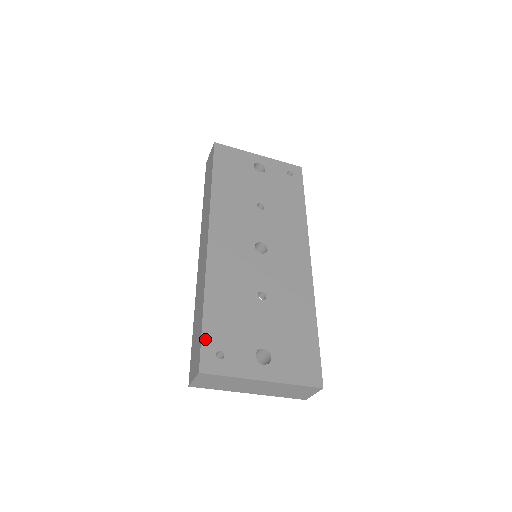
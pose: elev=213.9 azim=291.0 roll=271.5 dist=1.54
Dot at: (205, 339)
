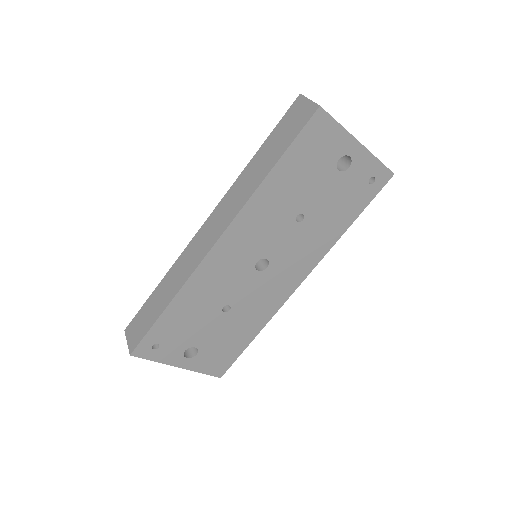
Dot at: (150, 334)
